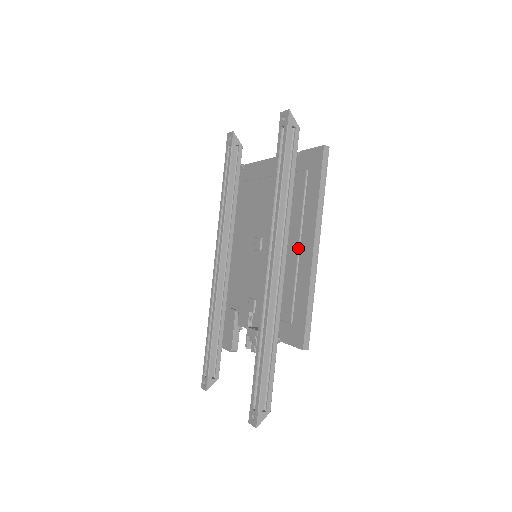
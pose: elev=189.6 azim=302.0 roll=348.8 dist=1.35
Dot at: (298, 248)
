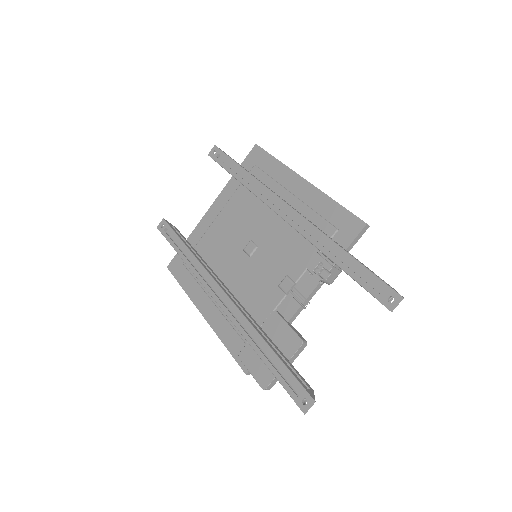
Dot at: (292, 195)
